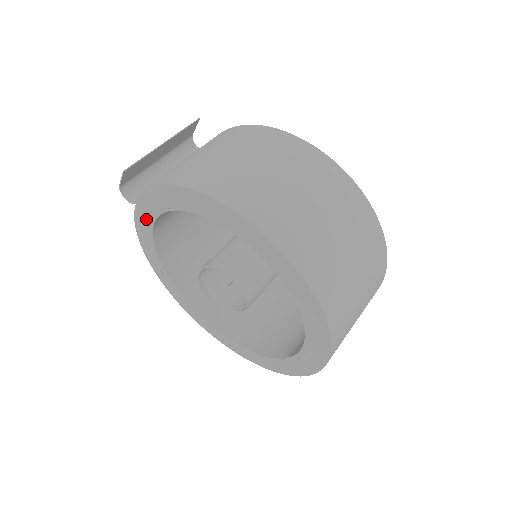
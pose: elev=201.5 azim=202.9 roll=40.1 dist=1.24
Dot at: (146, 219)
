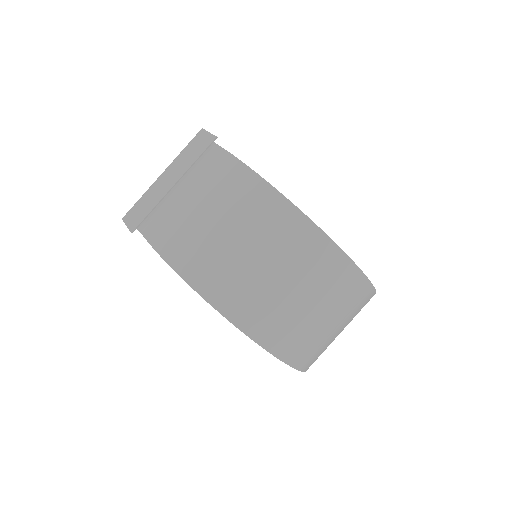
Dot at: occluded
